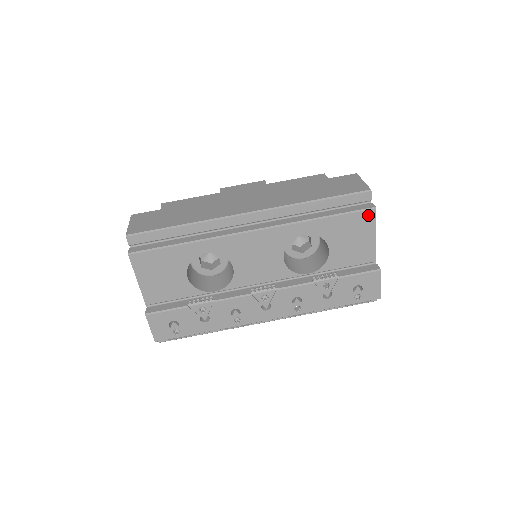
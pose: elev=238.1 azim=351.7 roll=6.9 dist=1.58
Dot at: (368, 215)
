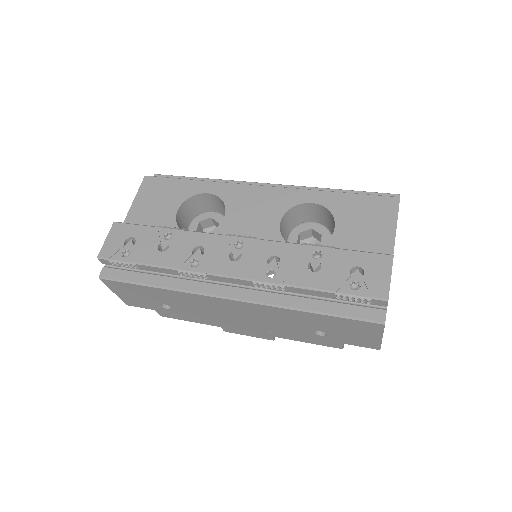
Dot at: (389, 202)
